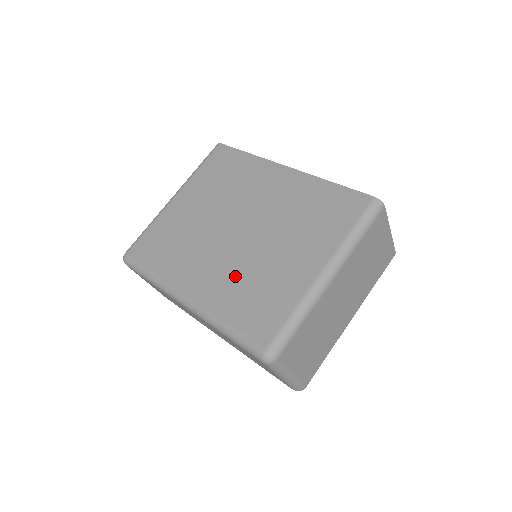
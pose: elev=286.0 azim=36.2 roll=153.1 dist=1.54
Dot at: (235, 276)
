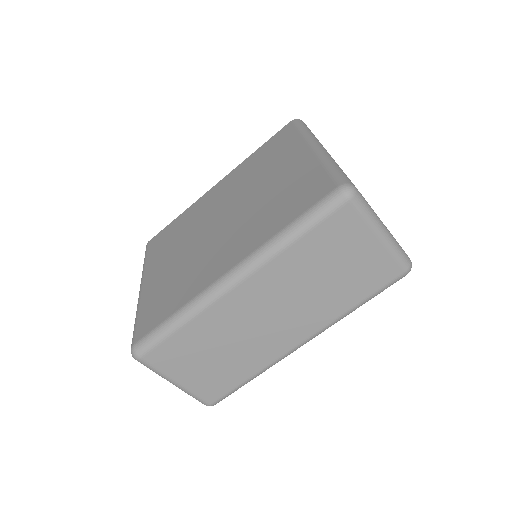
Dot at: (254, 221)
